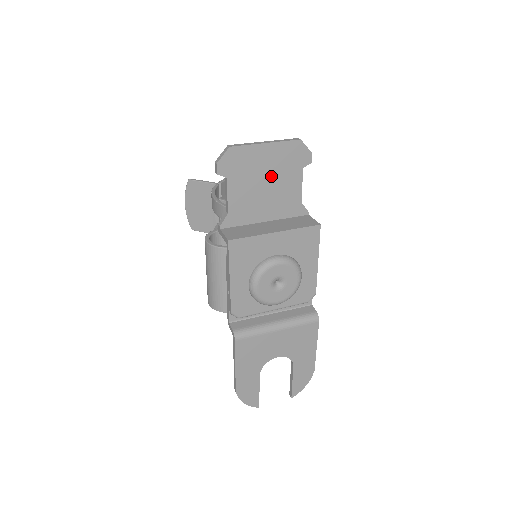
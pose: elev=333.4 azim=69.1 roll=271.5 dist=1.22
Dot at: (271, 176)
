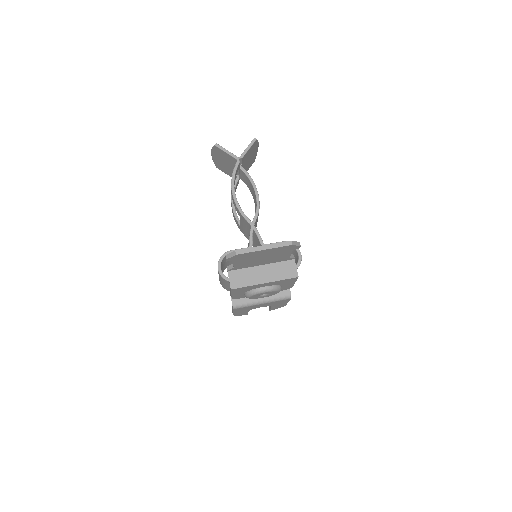
Dot at: (267, 256)
